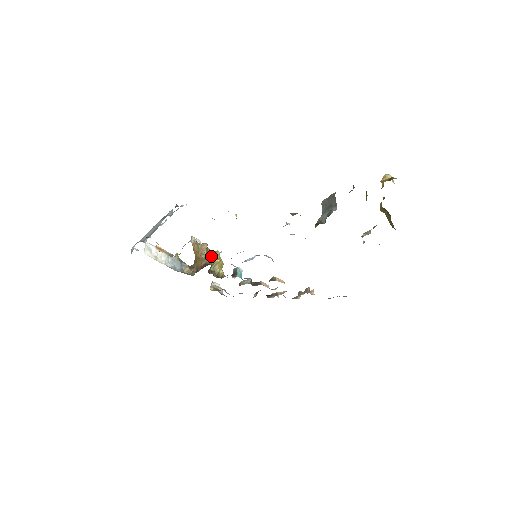
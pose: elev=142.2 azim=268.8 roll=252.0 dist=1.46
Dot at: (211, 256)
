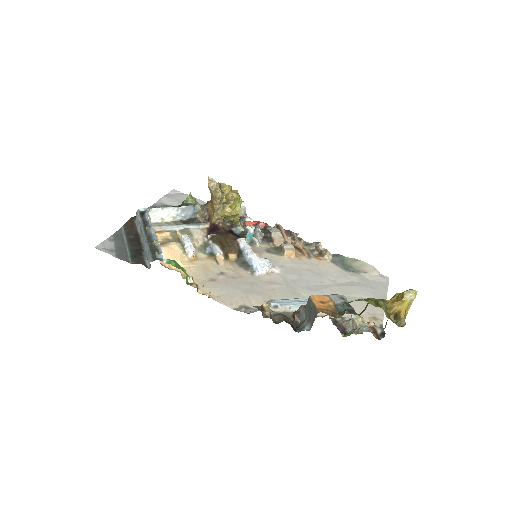
Dot at: (226, 203)
